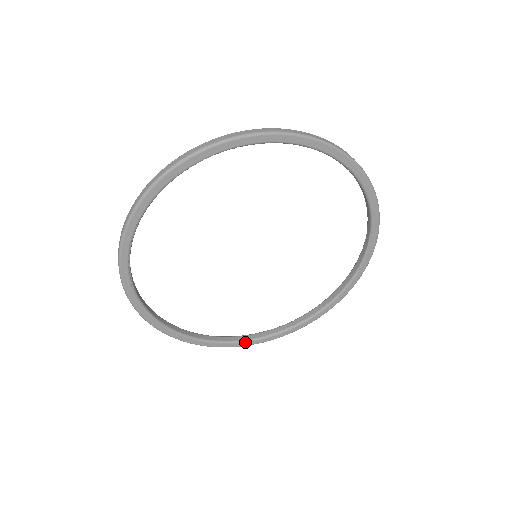
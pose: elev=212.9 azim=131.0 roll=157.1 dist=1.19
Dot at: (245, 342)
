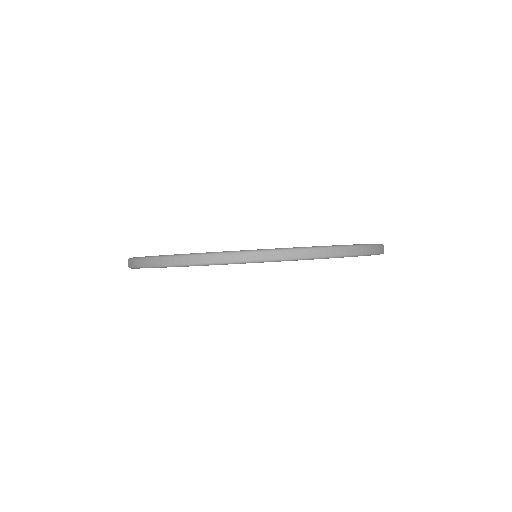
Dot at: occluded
